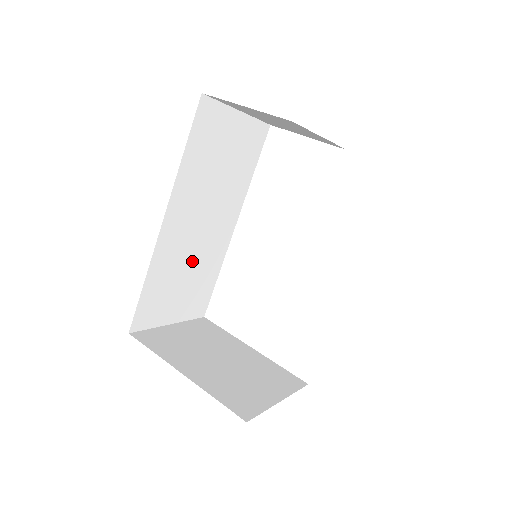
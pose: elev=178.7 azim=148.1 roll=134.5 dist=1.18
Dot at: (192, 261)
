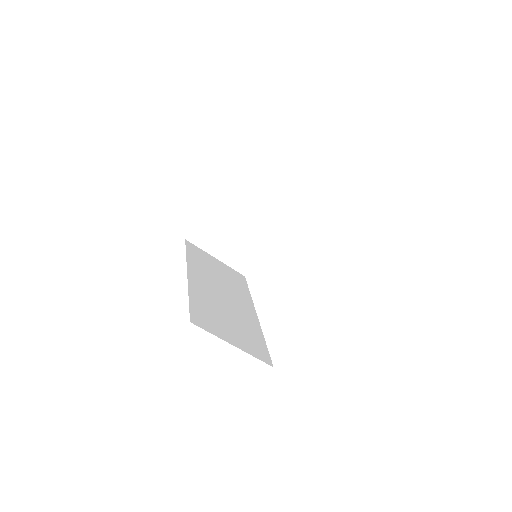
Dot at: (228, 312)
